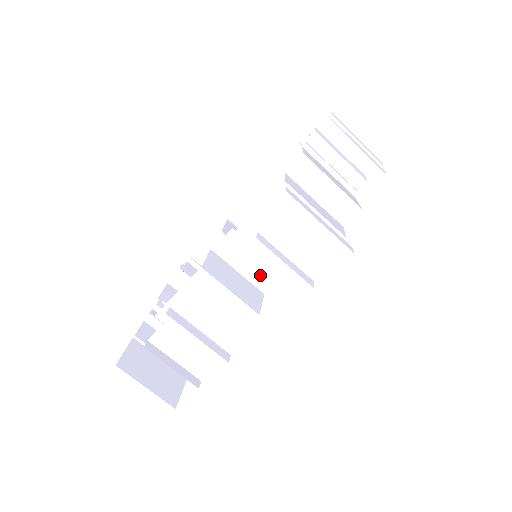
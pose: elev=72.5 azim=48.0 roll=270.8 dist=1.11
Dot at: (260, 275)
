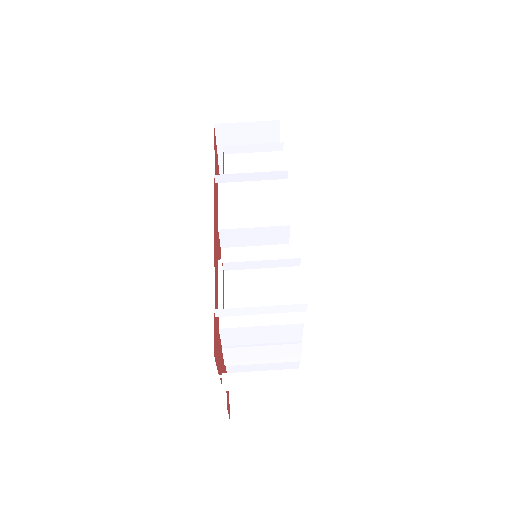
Dot at: occluded
